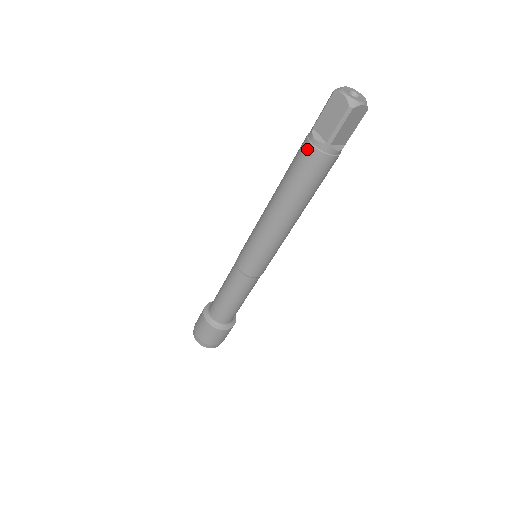
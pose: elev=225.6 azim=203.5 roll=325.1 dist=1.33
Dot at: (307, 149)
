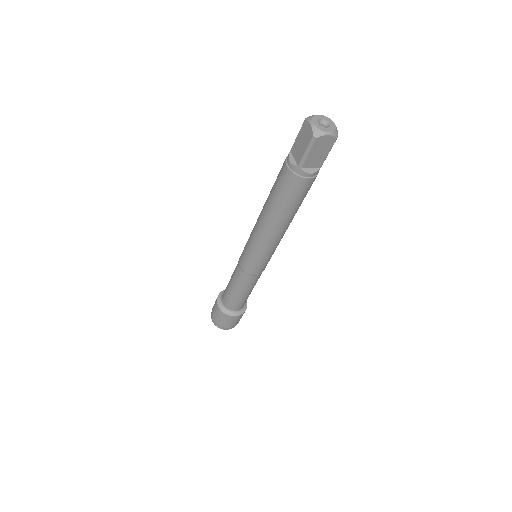
Dot at: (284, 169)
